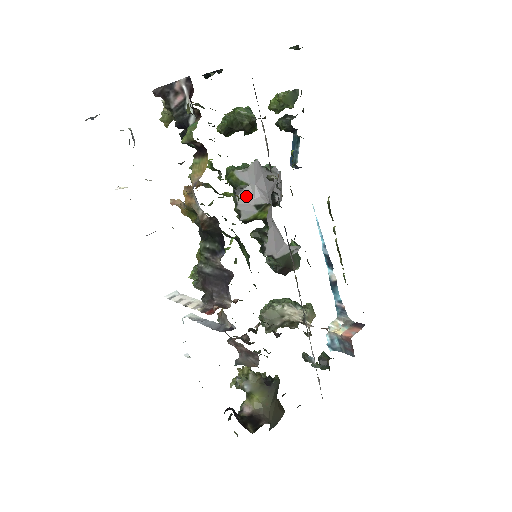
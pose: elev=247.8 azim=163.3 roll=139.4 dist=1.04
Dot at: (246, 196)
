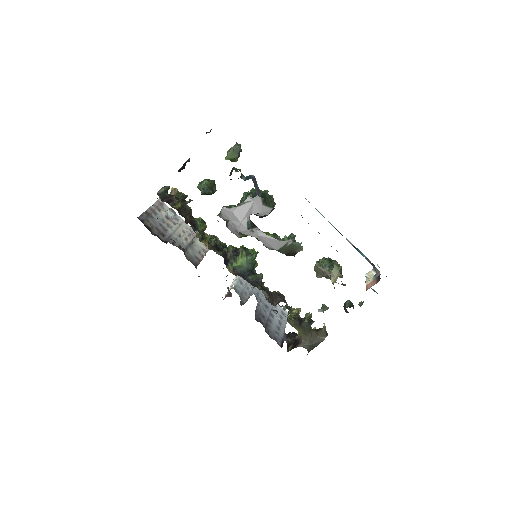
Dot at: (230, 227)
